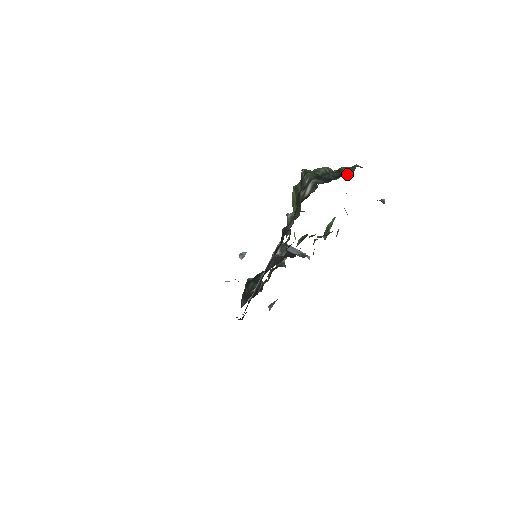
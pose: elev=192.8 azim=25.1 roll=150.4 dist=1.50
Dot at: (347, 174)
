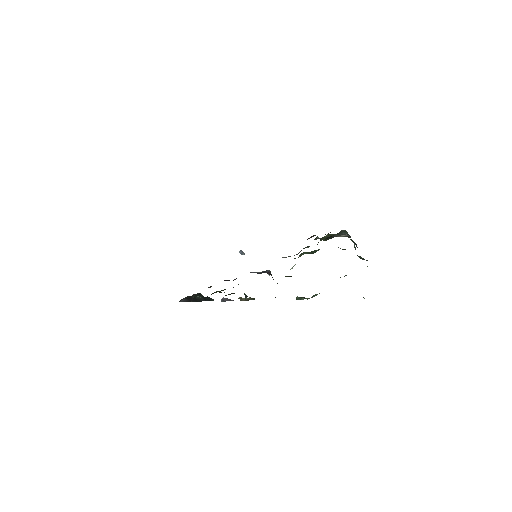
Dot at: (362, 259)
